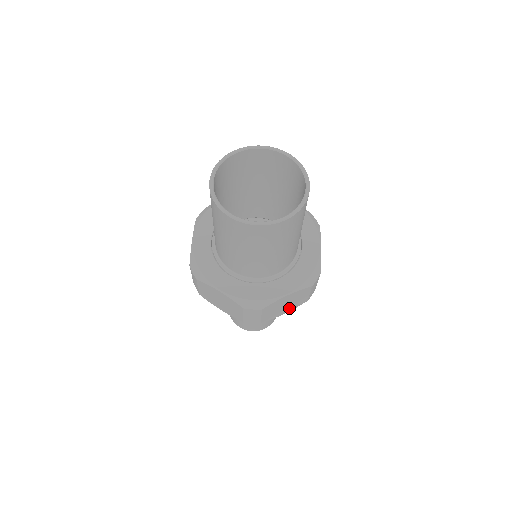
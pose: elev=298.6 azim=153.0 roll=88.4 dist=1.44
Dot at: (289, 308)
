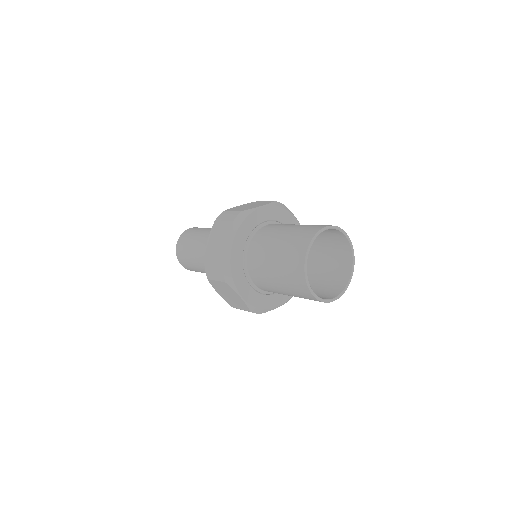
Dot at: occluded
